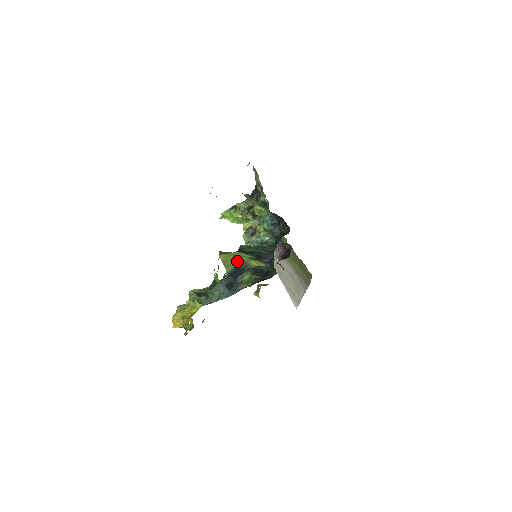
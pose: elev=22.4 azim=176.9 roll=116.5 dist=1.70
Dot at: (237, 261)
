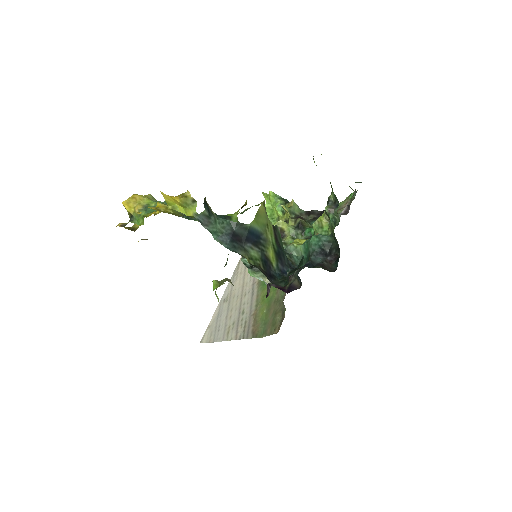
Dot at: (265, 230)
